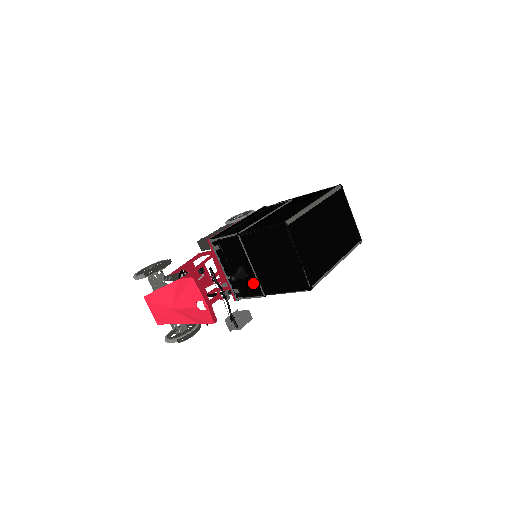
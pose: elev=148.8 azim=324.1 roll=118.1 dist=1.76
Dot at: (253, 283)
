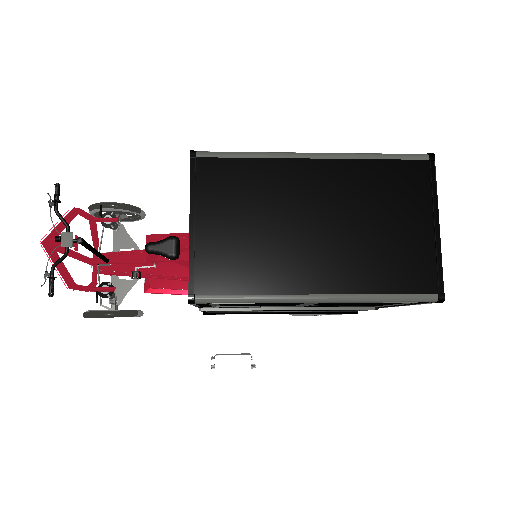
Dot at: occluded
